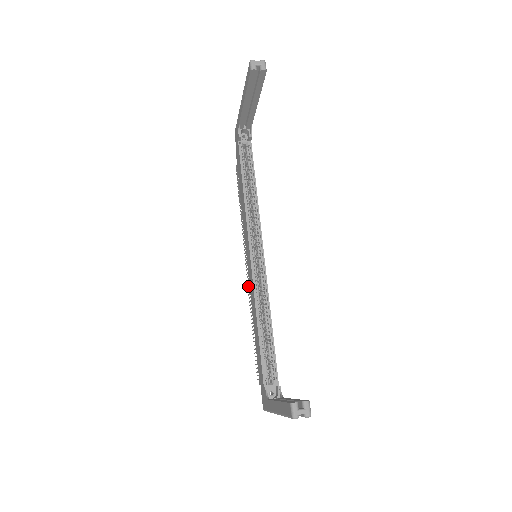
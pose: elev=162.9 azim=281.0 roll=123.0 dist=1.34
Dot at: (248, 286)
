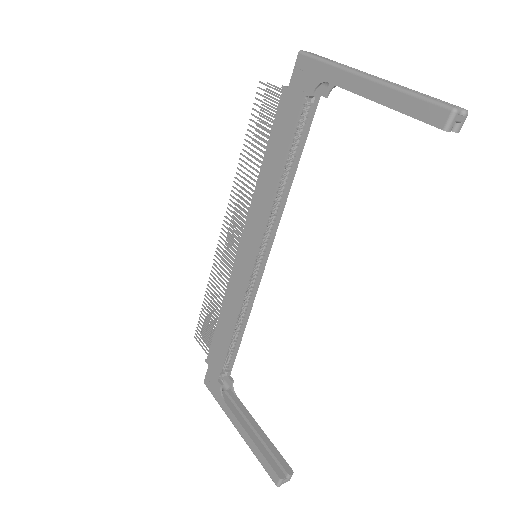
Dot at: (219, 255)
